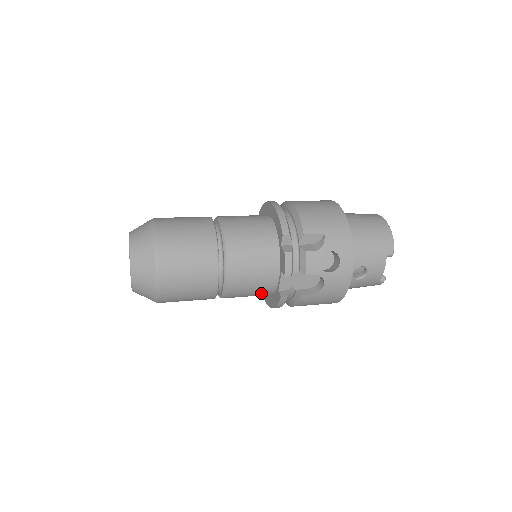
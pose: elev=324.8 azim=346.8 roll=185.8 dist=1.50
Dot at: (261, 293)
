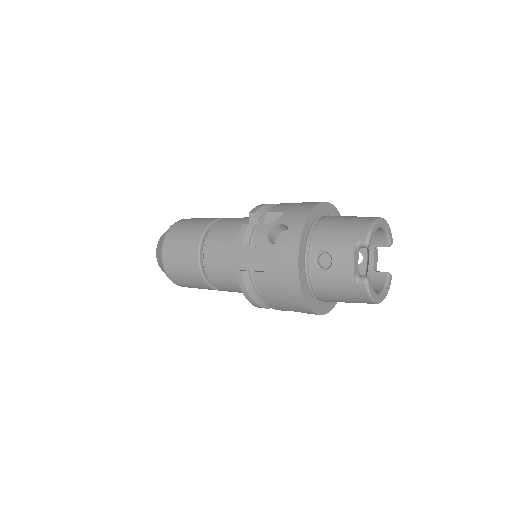
Dot at: (236, 278)
